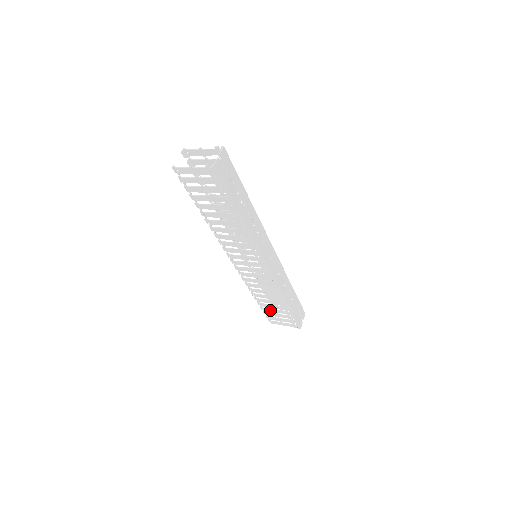
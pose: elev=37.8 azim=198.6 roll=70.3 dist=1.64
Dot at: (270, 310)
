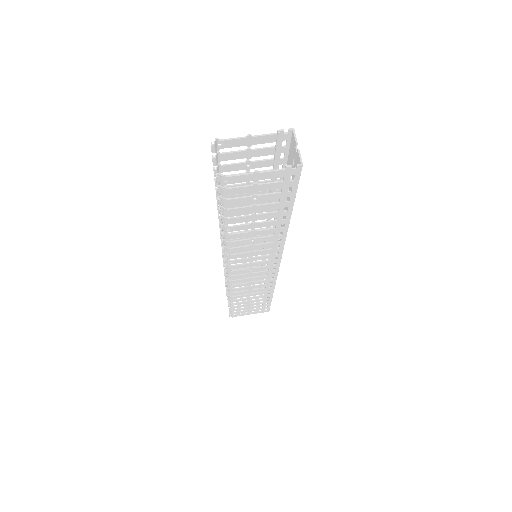
Dot at: (242, 306)
